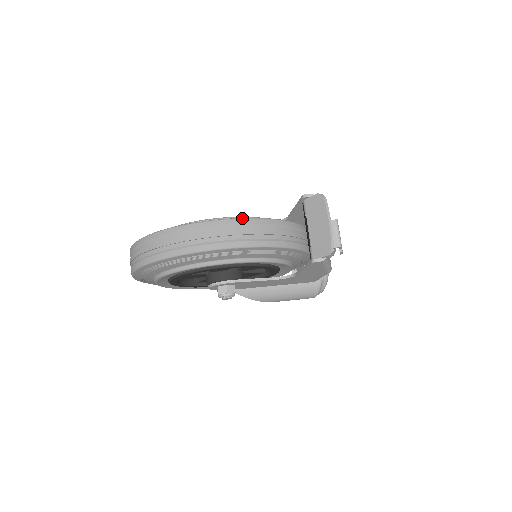
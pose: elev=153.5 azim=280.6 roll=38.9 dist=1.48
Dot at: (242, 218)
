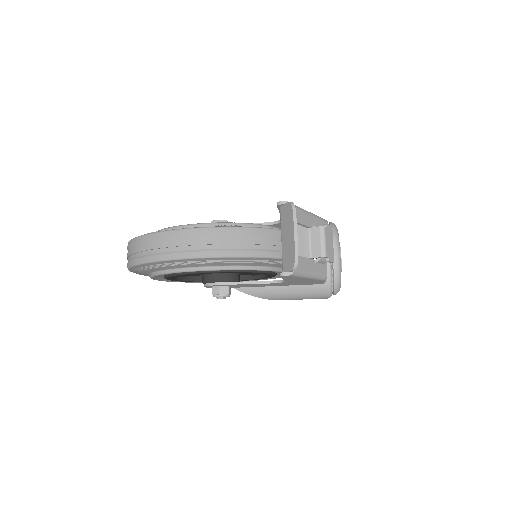
Dot at: (210, 227)
